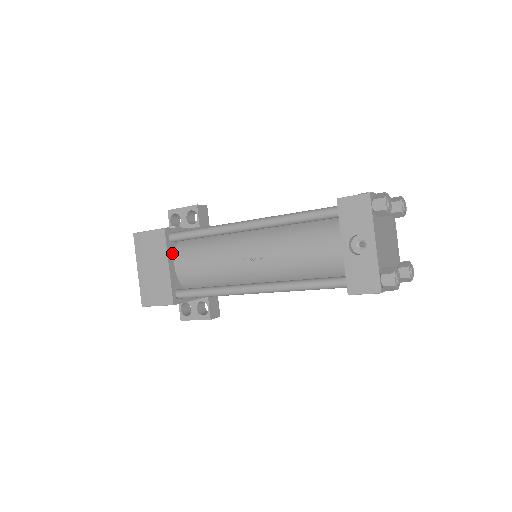
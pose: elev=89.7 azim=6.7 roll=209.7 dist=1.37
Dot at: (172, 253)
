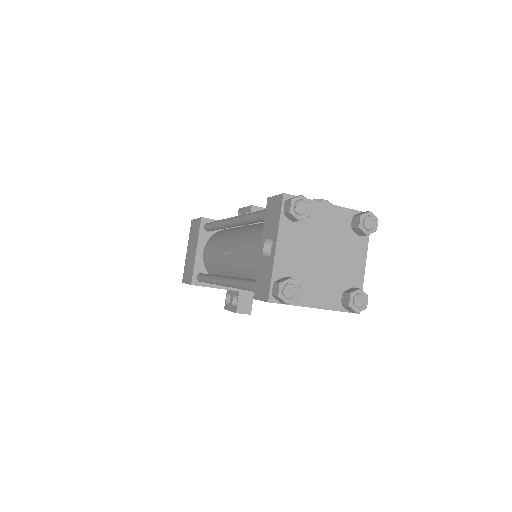
Dot at: (204, 240)
